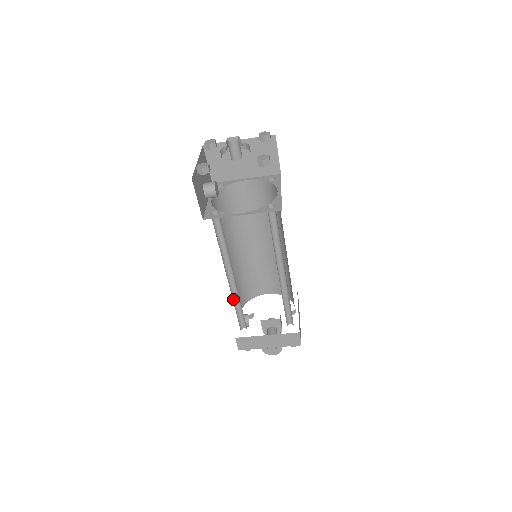
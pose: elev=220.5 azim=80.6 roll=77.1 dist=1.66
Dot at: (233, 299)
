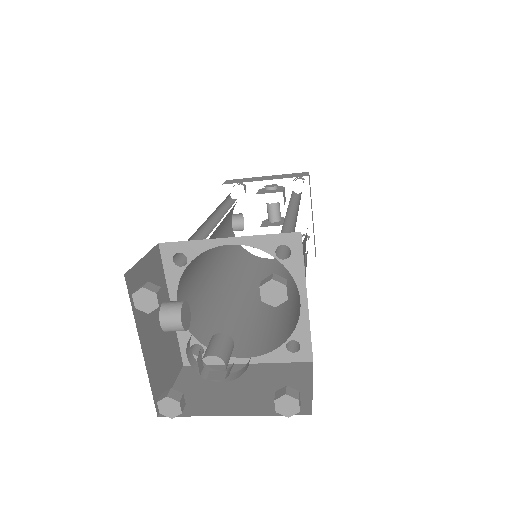
Dot at: occluded
